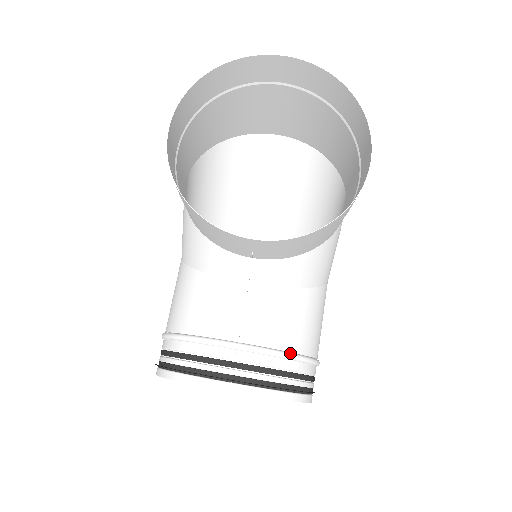
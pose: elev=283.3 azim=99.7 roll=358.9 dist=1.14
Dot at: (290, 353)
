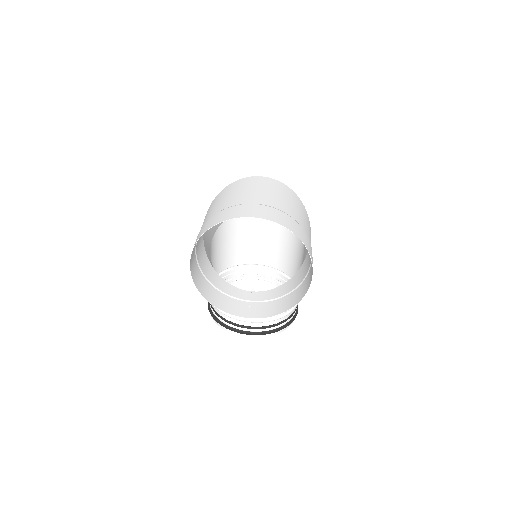
Dot at: (279, 317)
